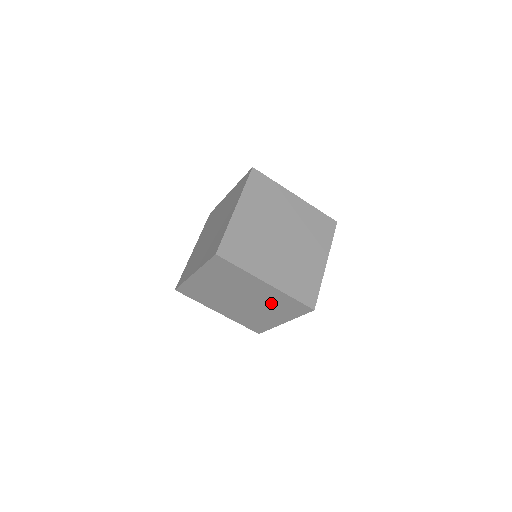
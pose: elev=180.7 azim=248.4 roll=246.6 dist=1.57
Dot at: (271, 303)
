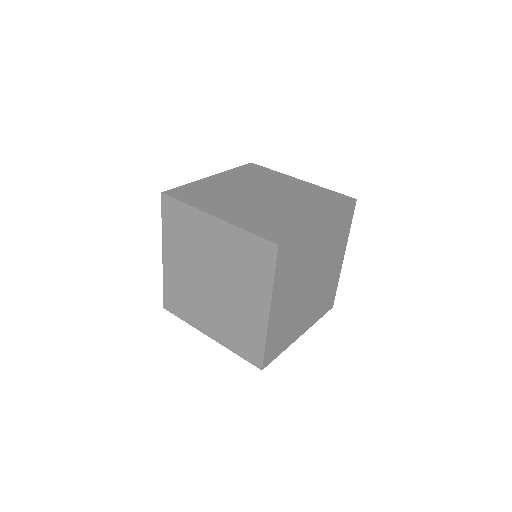
Dot at: occluded
